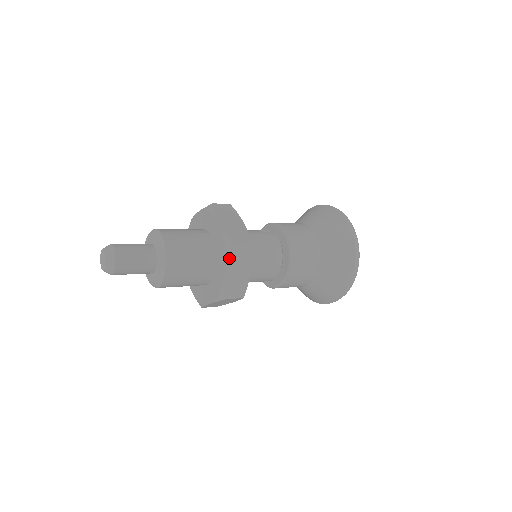
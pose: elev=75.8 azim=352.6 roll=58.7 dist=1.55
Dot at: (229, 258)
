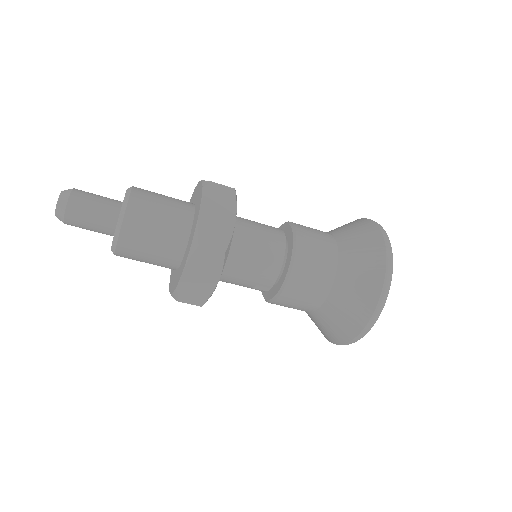
Dot at: (206, 197)
